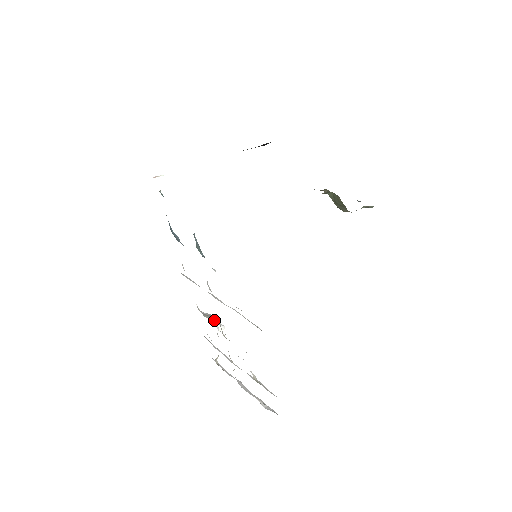
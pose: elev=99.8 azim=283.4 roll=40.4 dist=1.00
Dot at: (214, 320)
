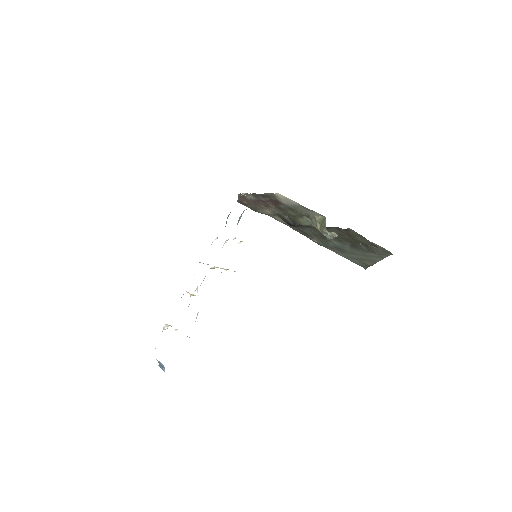
Dot at: occluded
